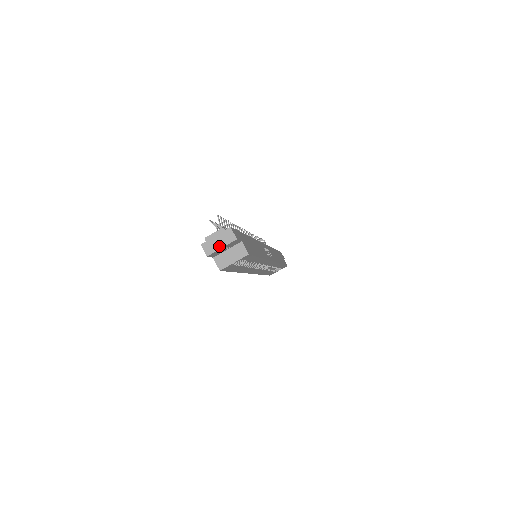
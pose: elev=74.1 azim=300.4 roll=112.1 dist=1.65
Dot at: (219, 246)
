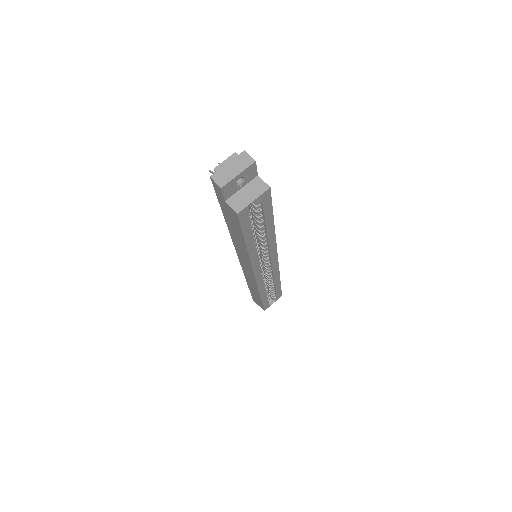
Dot at: (234, 173)
